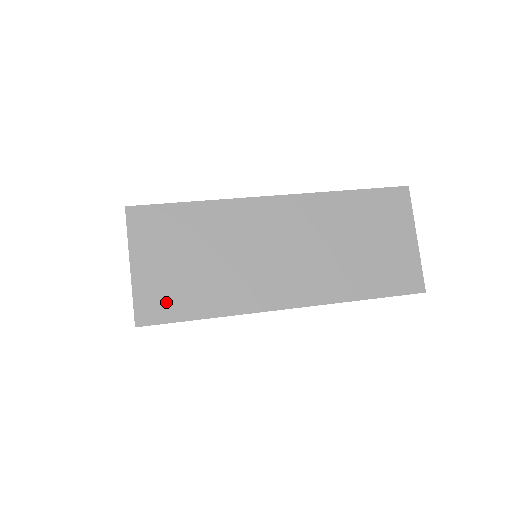
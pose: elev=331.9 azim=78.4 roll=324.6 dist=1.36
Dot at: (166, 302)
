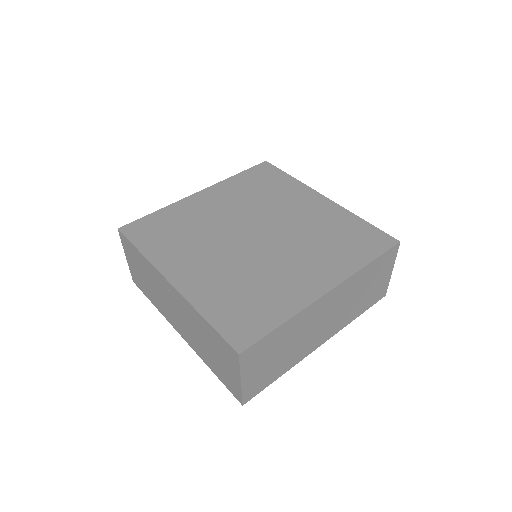
Dot at: (260, 384)
